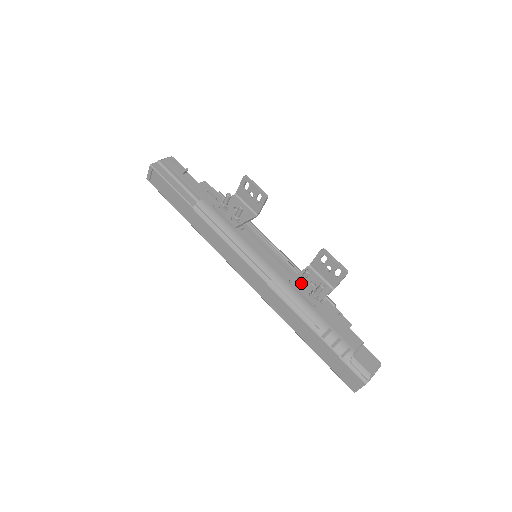
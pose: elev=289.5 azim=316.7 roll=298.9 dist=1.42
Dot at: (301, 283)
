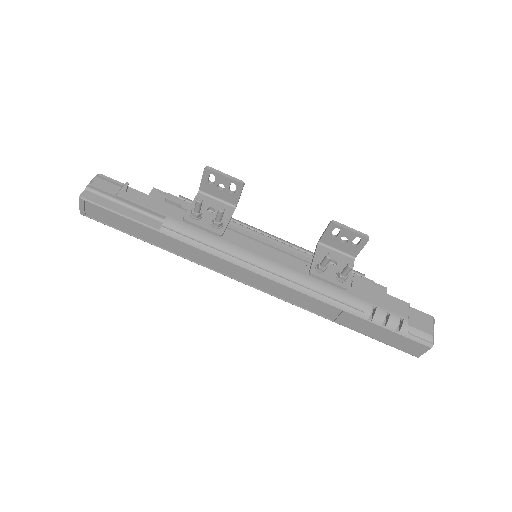
Dot at: (324, 270)
